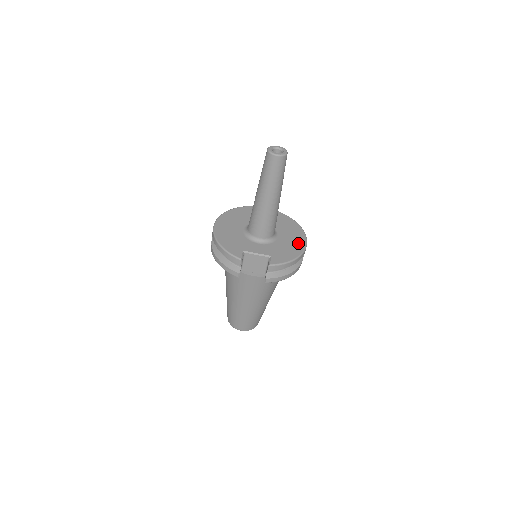
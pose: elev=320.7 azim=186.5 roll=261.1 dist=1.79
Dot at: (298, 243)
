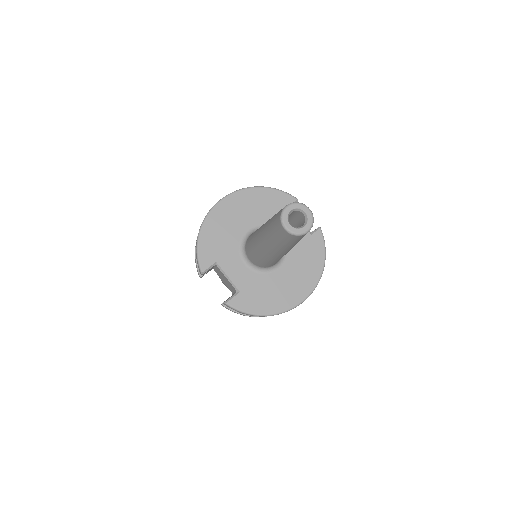
Dot at: (291, 295)
